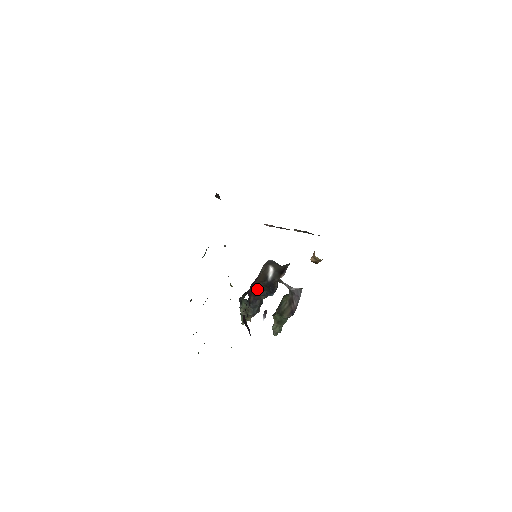
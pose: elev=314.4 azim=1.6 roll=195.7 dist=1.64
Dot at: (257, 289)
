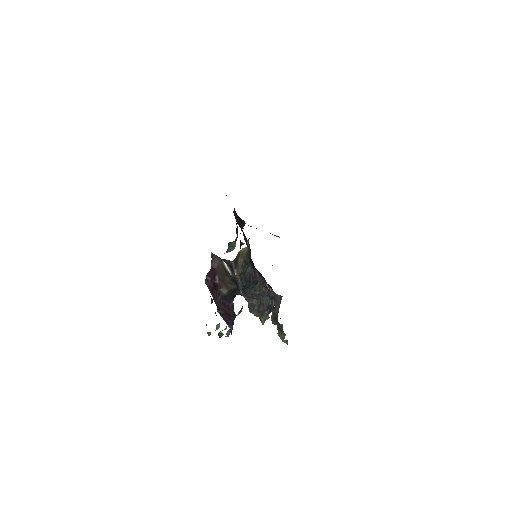
Dot at: (231, 283)
